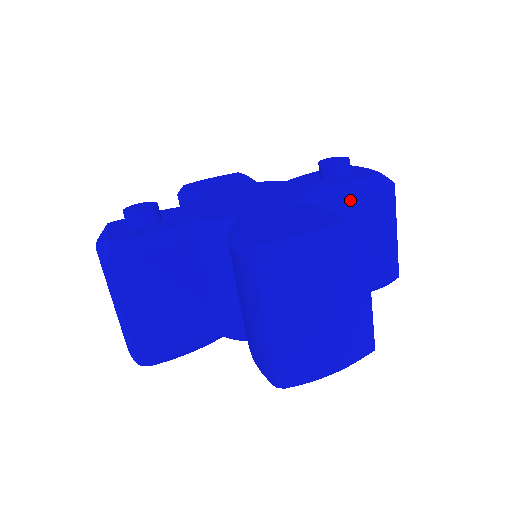
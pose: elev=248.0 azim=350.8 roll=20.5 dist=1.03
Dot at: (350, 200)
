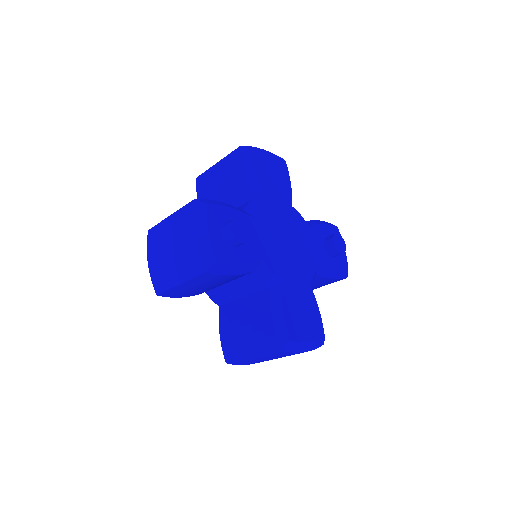
Dot at: (325, 279)
